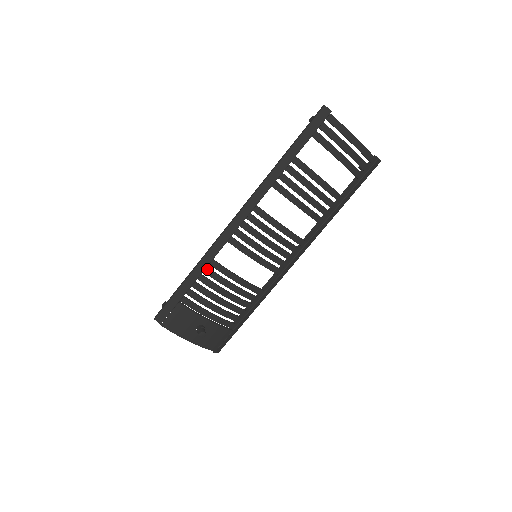
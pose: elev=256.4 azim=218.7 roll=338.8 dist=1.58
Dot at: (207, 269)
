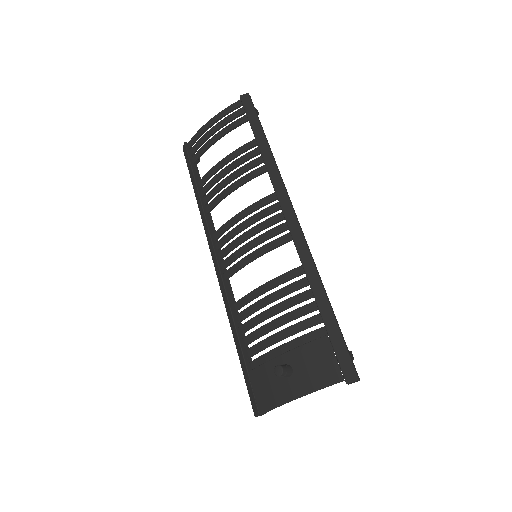
Dot at: (237, 317)
